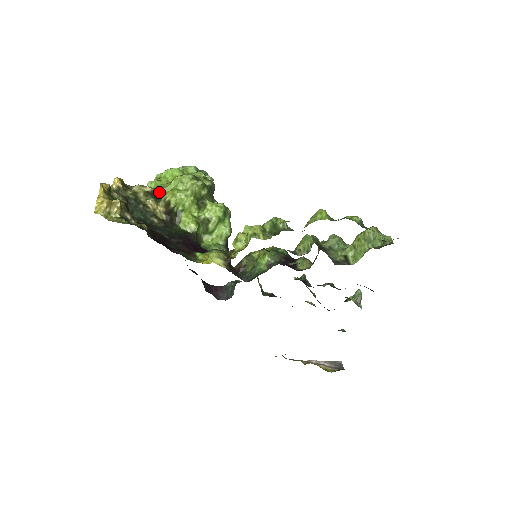
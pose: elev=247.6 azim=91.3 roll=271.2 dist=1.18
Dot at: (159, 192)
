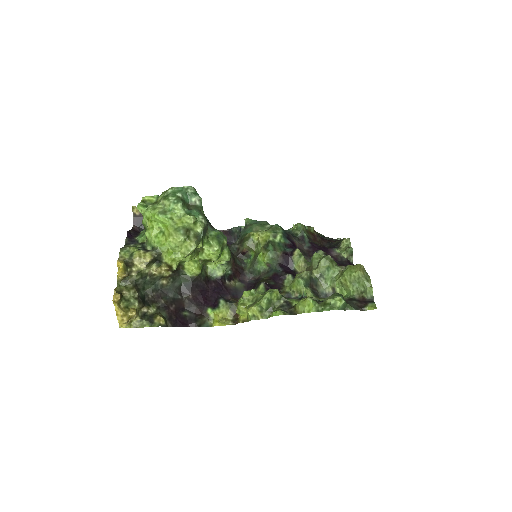
Dot at: (158, 255)
